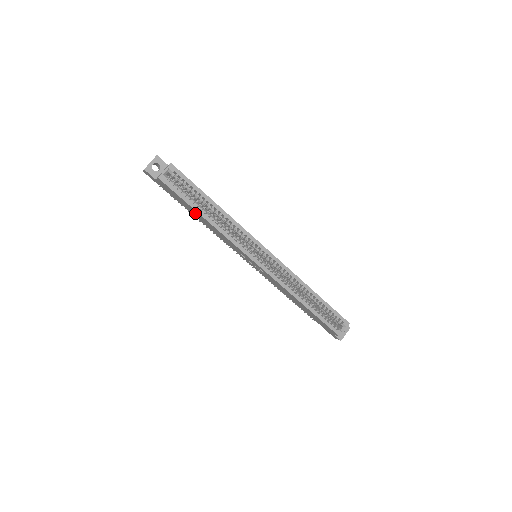
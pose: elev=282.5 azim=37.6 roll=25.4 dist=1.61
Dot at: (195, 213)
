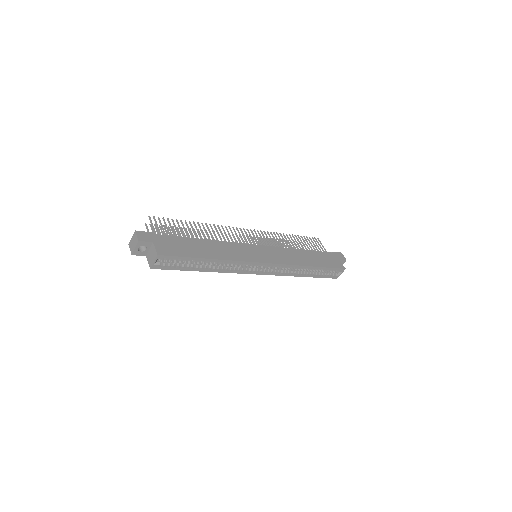
Dot at: occluded
